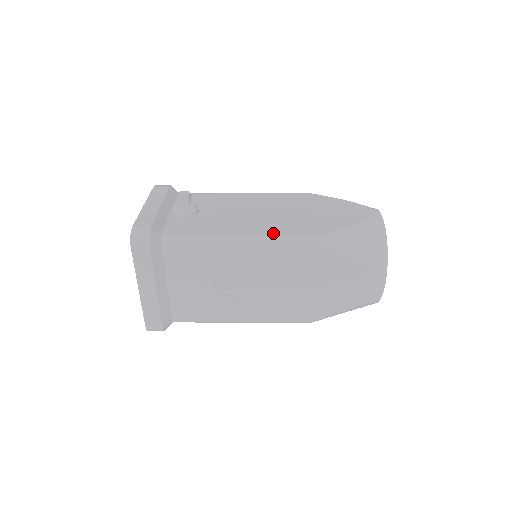
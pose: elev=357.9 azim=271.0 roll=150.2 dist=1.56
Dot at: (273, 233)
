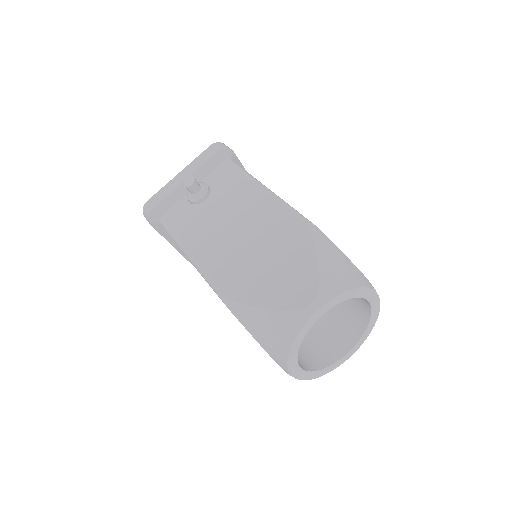
Dot at: (206, 268)
